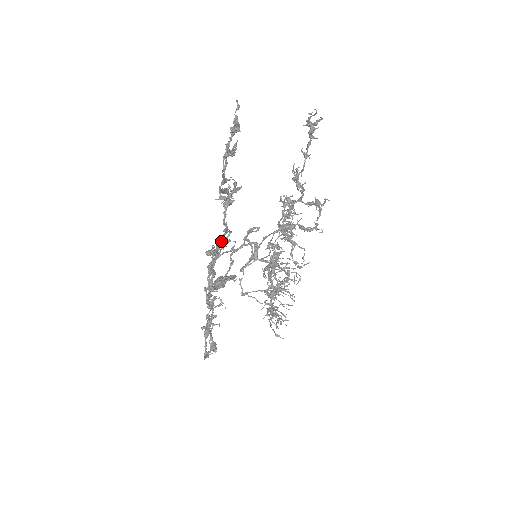
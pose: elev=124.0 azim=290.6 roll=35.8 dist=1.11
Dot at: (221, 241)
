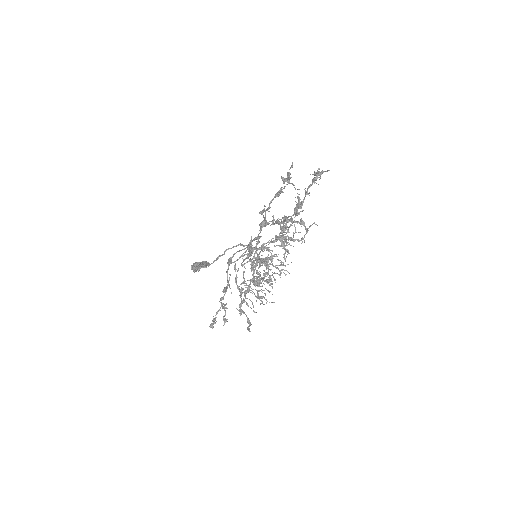
Dot at: occluded
